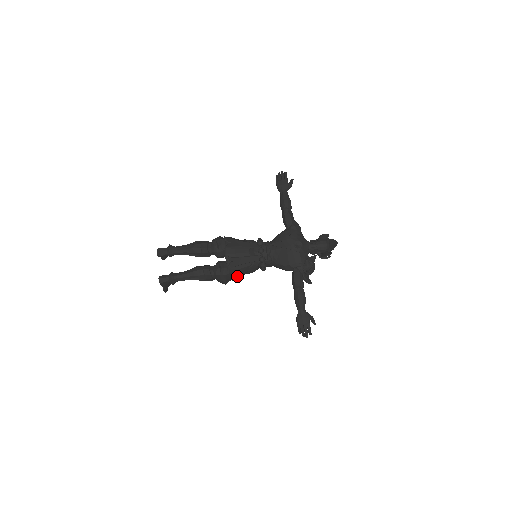
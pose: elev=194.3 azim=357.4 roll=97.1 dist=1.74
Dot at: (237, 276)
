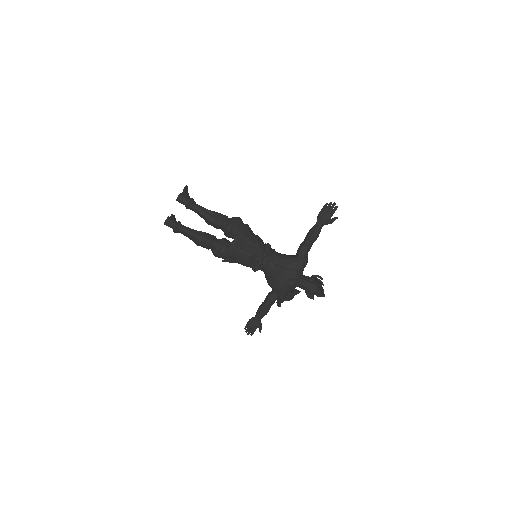
Dot at: occluded
